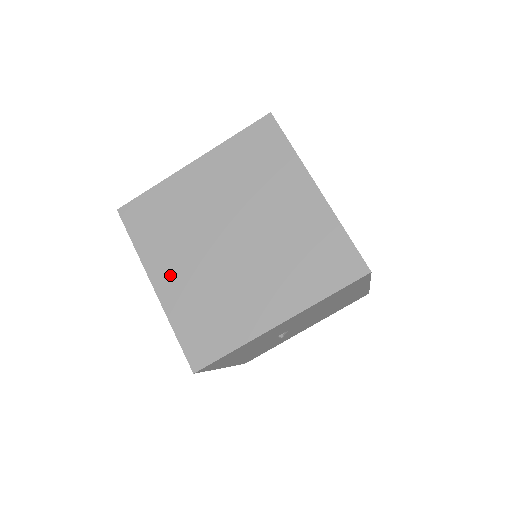
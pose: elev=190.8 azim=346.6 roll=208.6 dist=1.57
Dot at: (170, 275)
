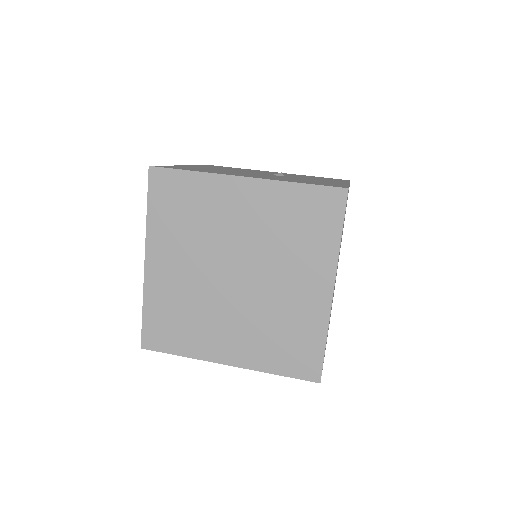
Dot at: (164, 263)
